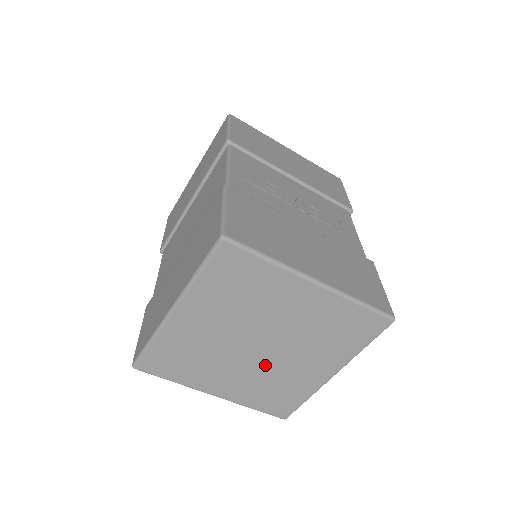
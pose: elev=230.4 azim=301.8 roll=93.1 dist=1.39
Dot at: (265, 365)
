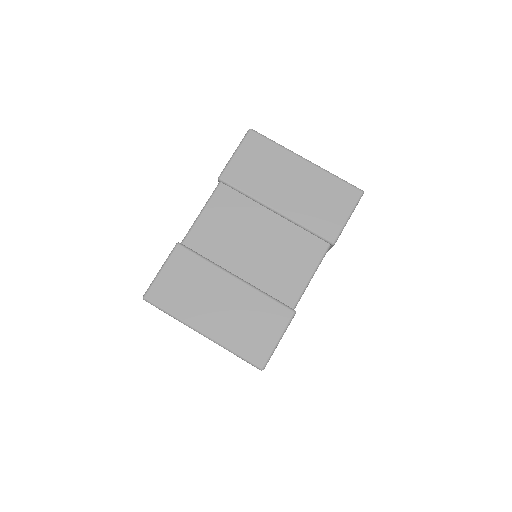
Dot at: occluded
